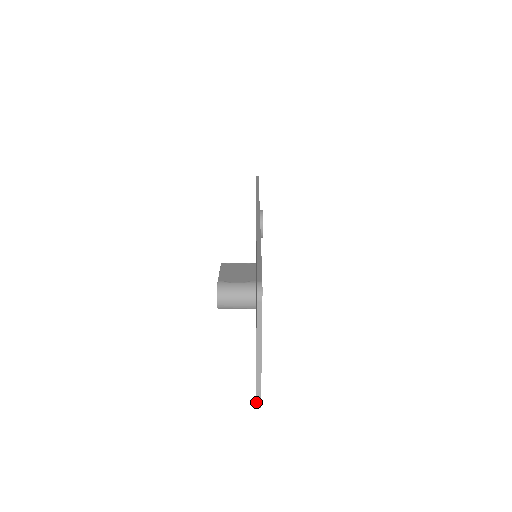
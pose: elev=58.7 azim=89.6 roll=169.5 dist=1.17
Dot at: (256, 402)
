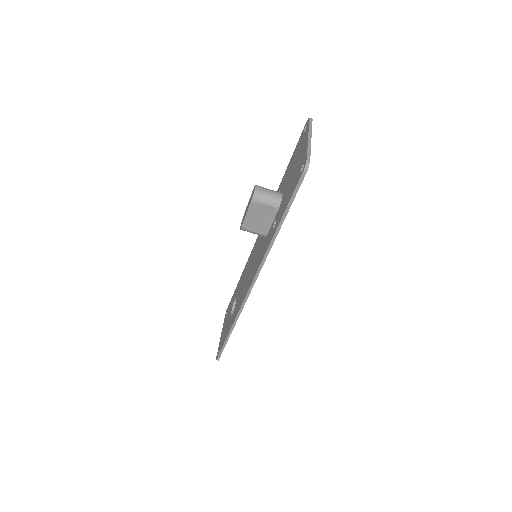
Dot at: (307, 159)
